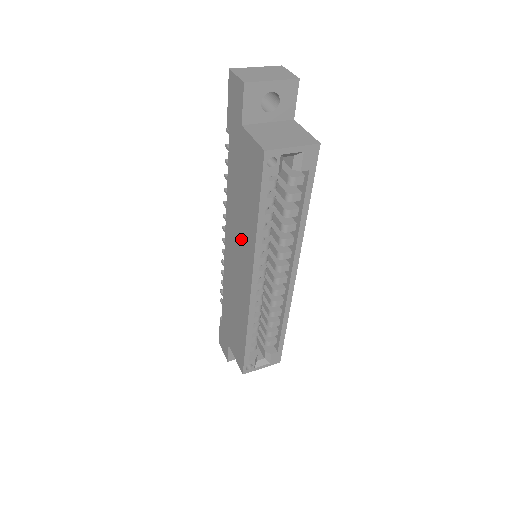
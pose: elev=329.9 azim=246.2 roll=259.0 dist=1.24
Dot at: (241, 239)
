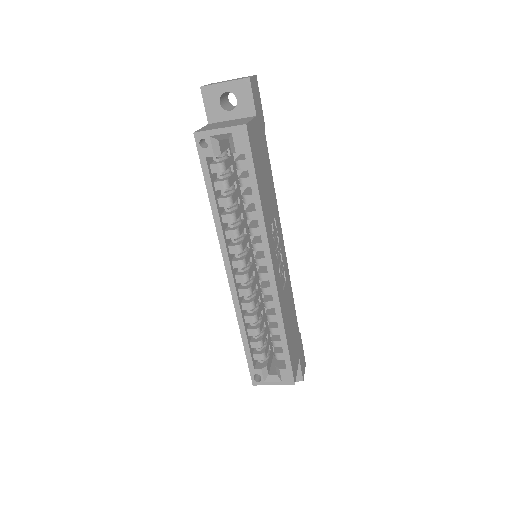
Dot at: occluded
